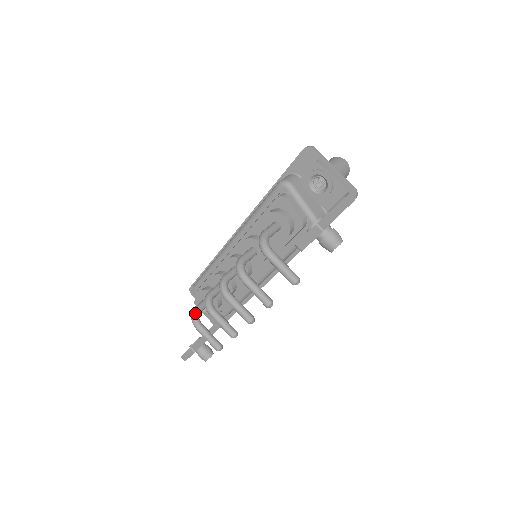
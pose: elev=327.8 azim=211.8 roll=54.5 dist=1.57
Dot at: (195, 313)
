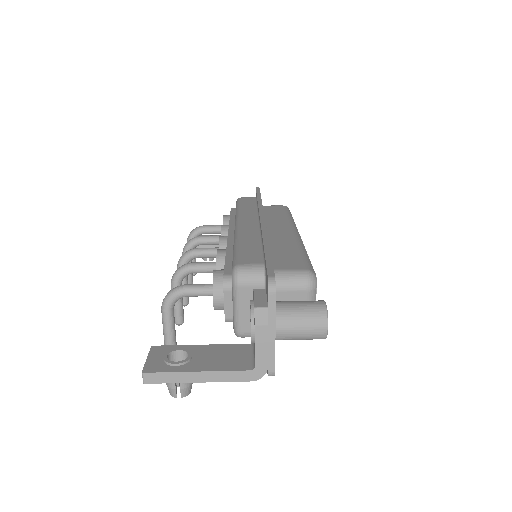
Dot at: (195, 232)
